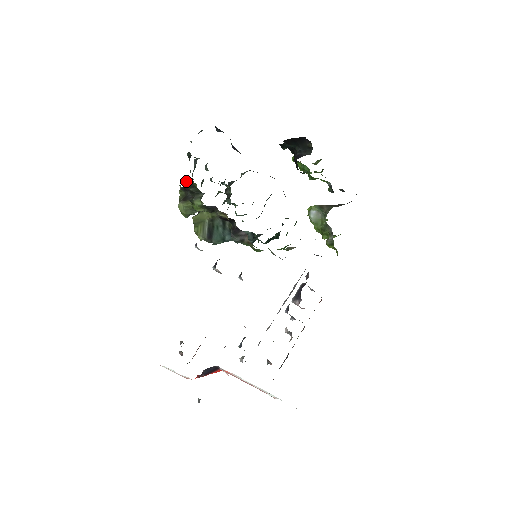
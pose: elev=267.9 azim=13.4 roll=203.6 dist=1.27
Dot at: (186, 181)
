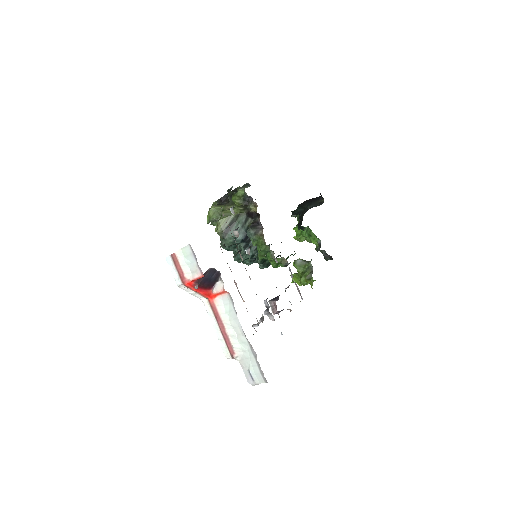
Dot at: (226, 194)
